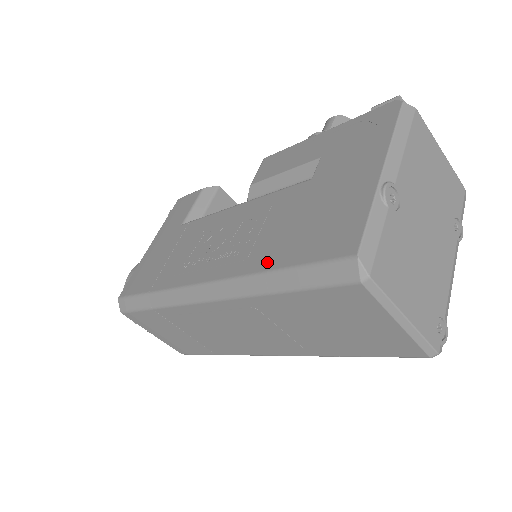
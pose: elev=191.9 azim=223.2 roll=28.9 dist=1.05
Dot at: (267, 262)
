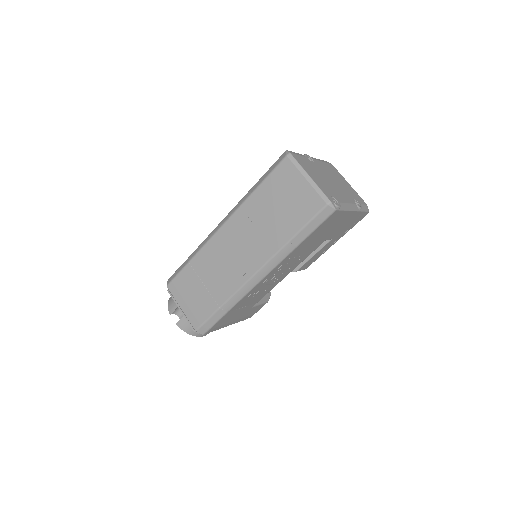
Dot at: occluded
